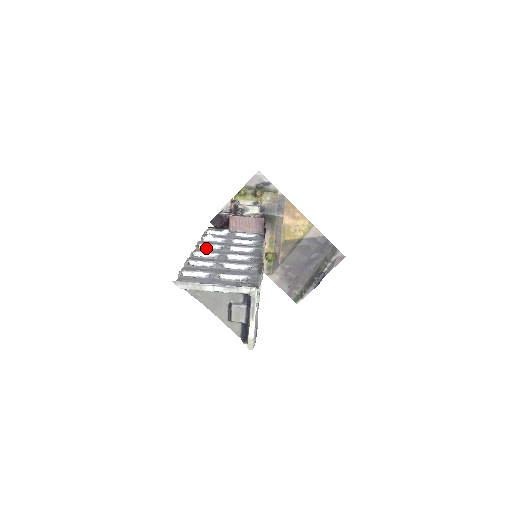
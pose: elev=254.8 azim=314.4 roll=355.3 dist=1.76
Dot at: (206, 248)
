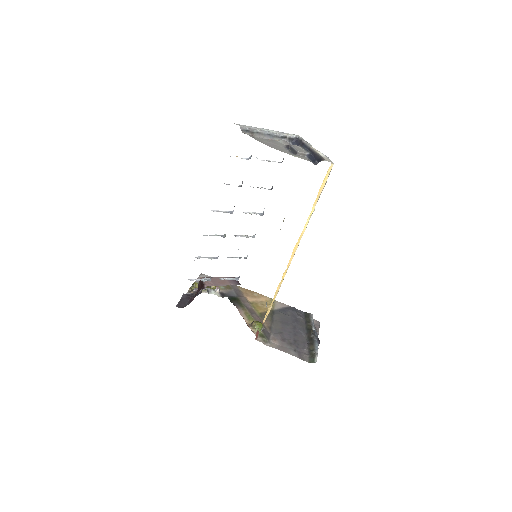
Dot at: occluded
